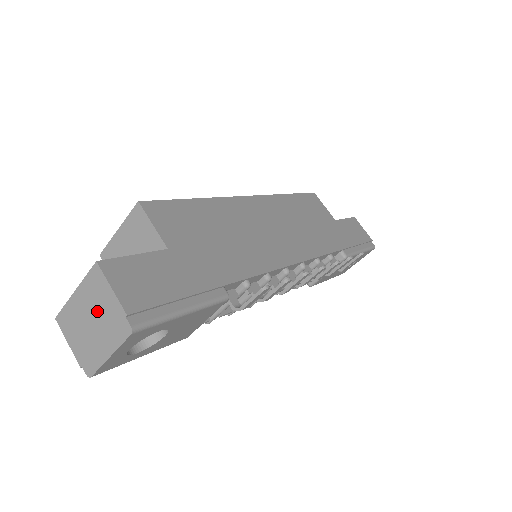
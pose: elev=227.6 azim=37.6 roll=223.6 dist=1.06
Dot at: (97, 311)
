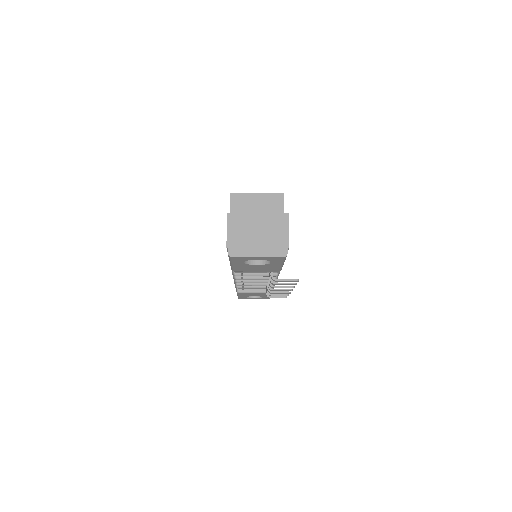
Dot at: (268, 232)
